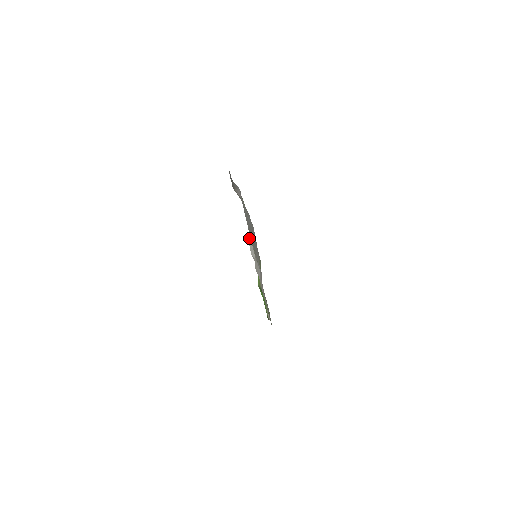
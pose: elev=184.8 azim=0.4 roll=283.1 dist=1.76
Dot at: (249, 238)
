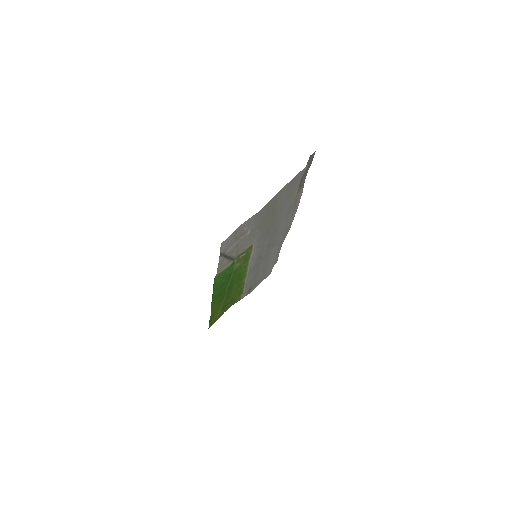
Dot at: (271, 221)
